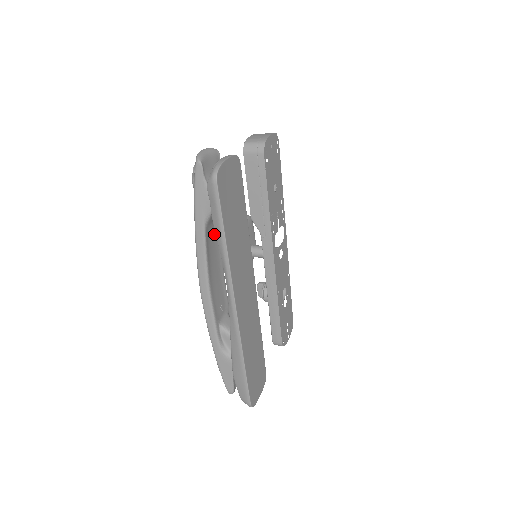
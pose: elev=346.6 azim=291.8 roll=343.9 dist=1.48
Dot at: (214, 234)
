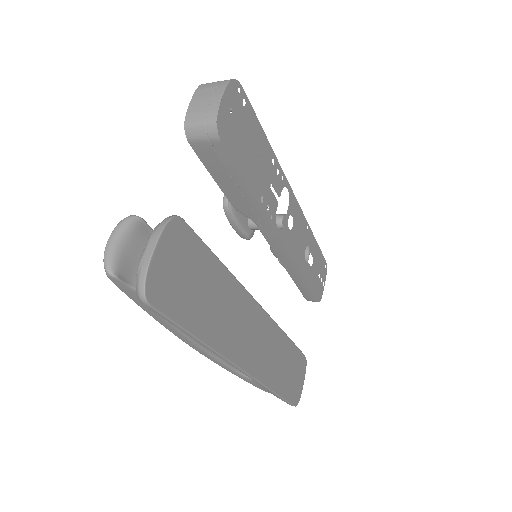
Dot at: occluded
